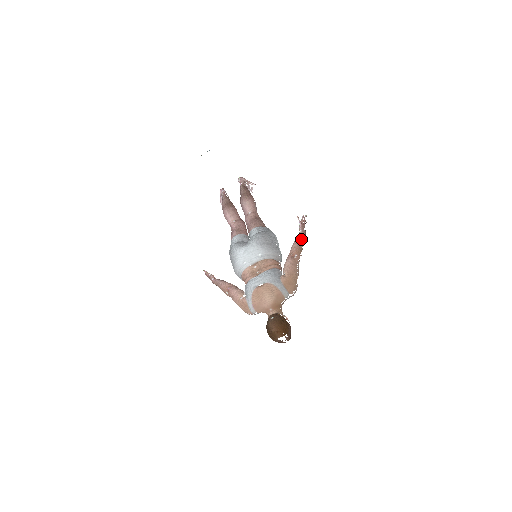
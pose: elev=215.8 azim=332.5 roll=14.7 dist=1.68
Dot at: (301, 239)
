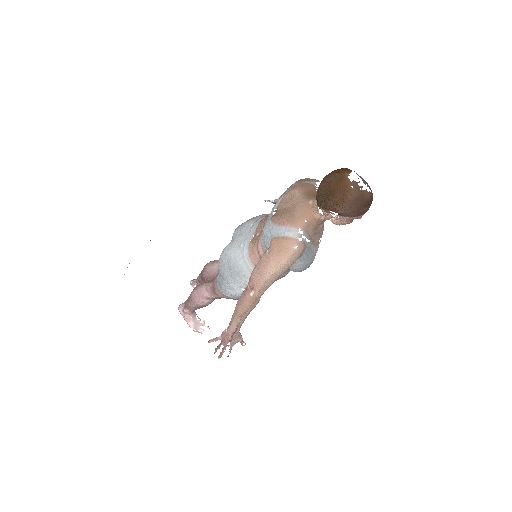
Dot at: occluded
